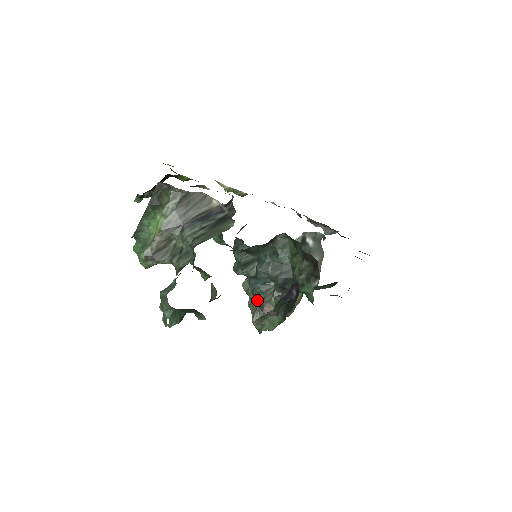
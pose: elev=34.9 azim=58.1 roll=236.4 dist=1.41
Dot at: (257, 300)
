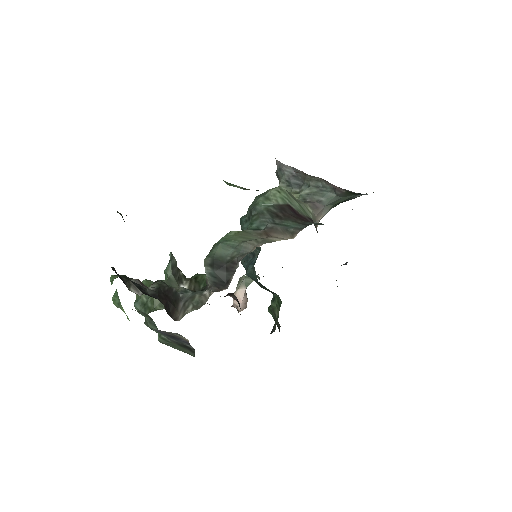
Dot at: occluded
